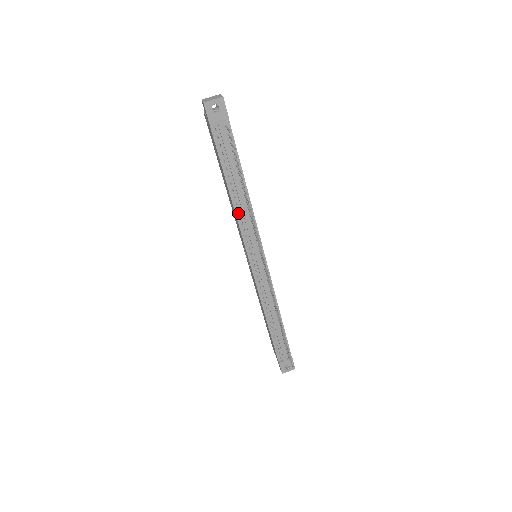
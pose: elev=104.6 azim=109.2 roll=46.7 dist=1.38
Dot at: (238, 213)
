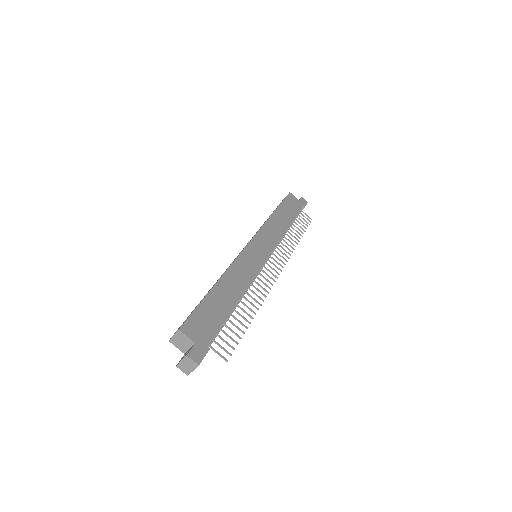
Dot at: occluded
